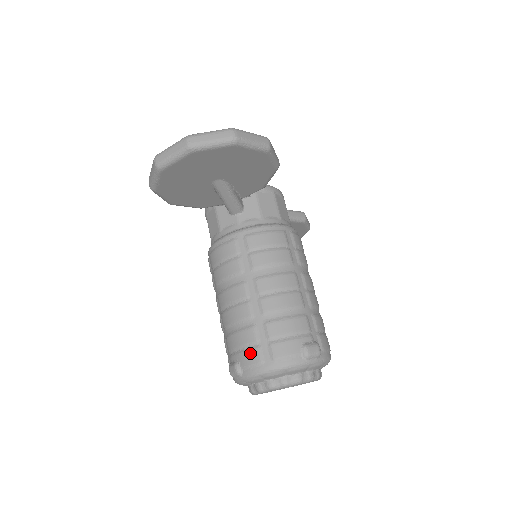
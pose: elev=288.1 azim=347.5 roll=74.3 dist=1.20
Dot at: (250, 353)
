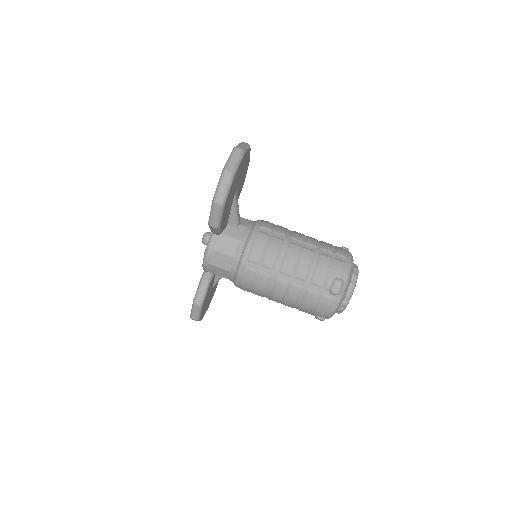
Dot at: (336, 265)
